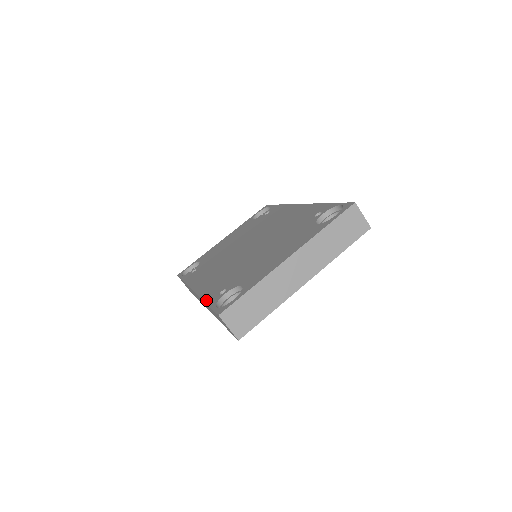
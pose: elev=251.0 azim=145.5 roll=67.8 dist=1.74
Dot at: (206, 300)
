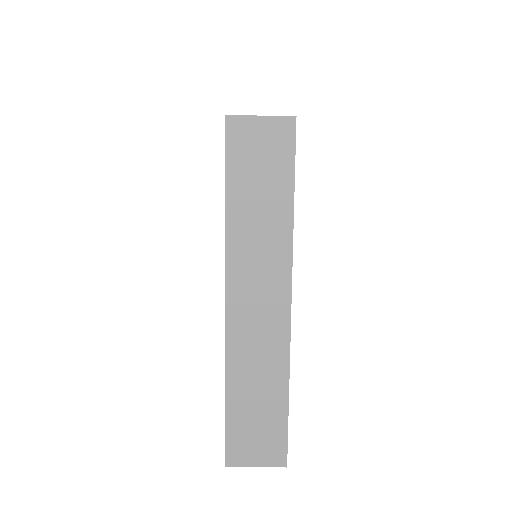
Dot at: occluded
